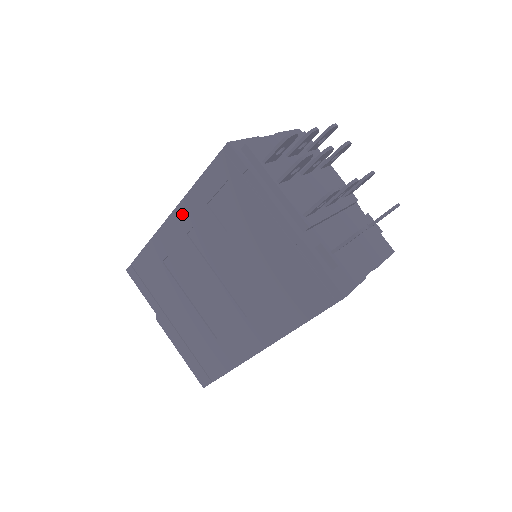
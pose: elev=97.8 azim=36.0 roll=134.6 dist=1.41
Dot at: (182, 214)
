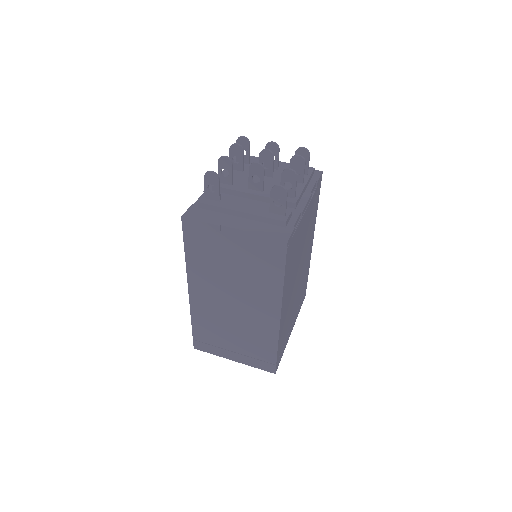
Dot at: occluded
